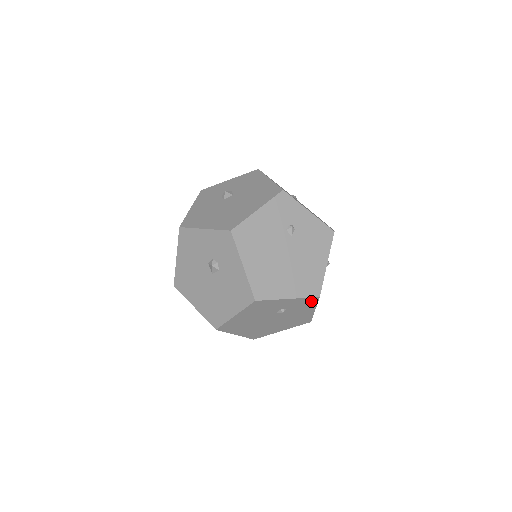
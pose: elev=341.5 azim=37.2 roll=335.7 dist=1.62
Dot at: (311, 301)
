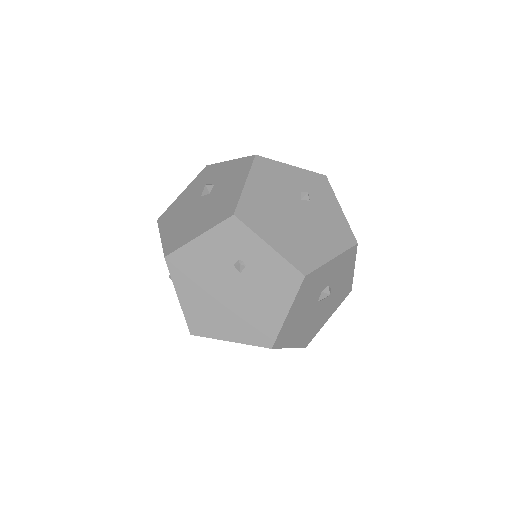
Dot at: occluded
